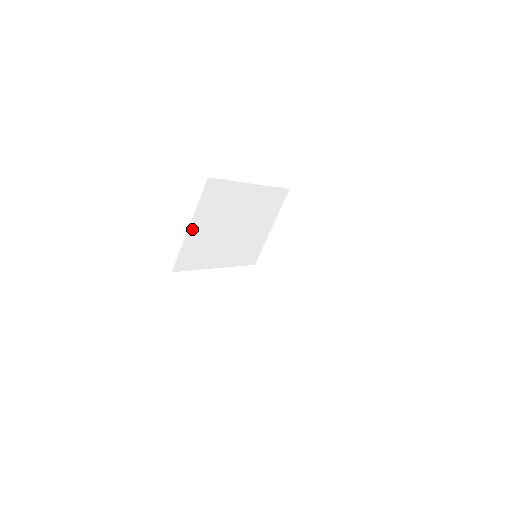
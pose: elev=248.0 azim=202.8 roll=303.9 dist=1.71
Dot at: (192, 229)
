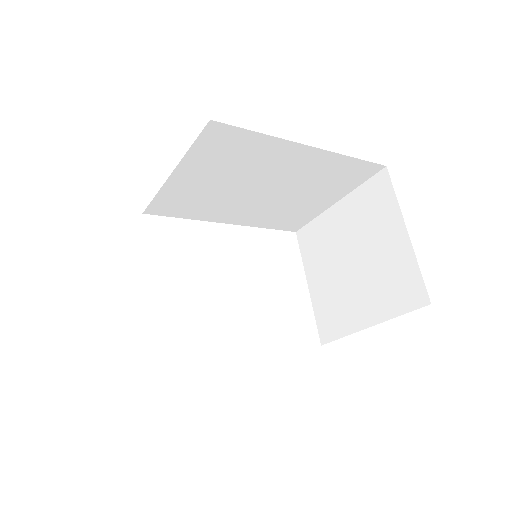
Dot at: (178, 177)
